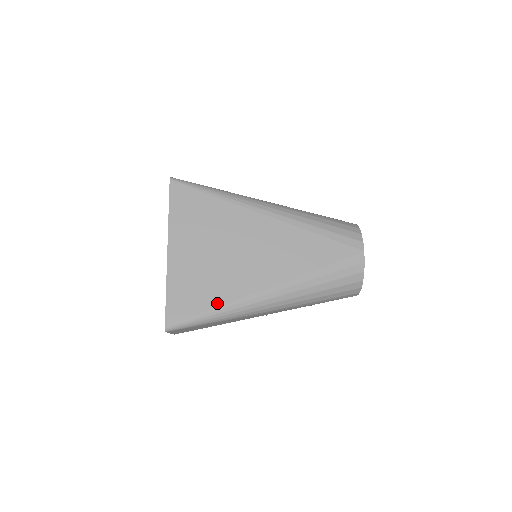
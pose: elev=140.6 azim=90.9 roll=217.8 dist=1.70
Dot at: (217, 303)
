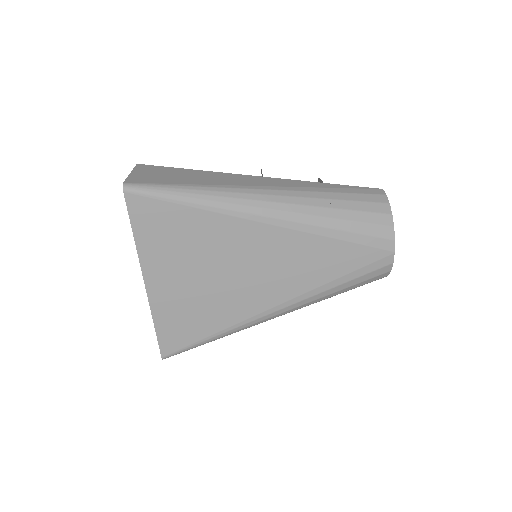
Dot at: (216, 329)
